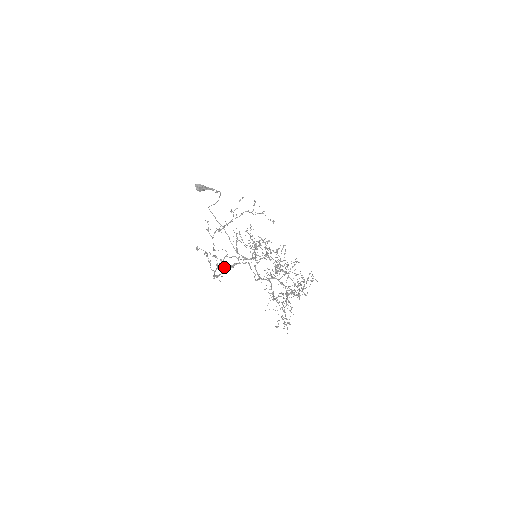
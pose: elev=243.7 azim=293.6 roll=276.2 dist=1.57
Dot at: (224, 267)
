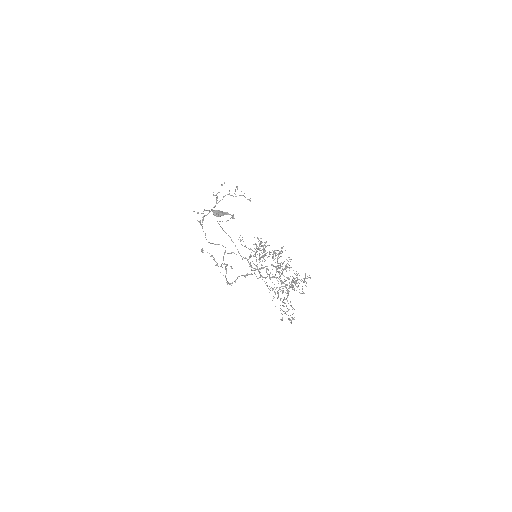
Dot at: occluded
